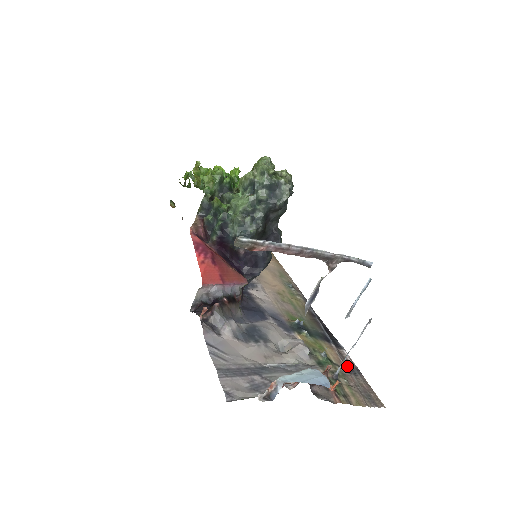
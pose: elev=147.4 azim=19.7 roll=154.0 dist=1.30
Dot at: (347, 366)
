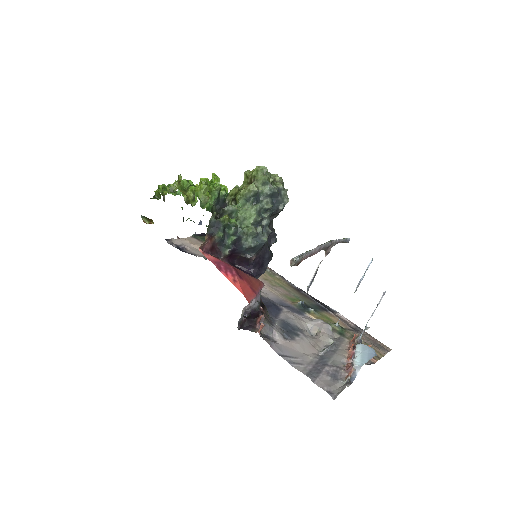
Dot at: (351, 327)
